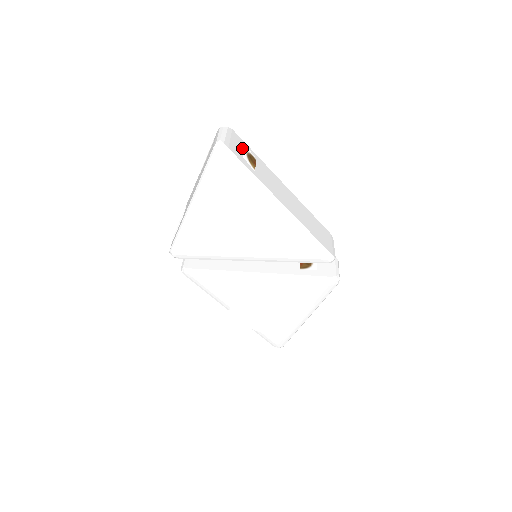
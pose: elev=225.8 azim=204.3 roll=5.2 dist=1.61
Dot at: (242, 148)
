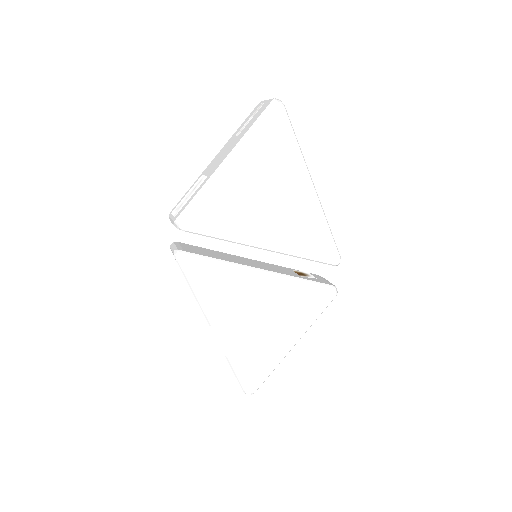
Dot at: occluded
